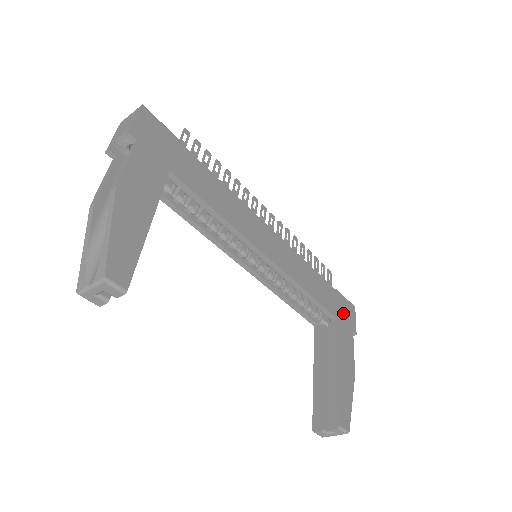
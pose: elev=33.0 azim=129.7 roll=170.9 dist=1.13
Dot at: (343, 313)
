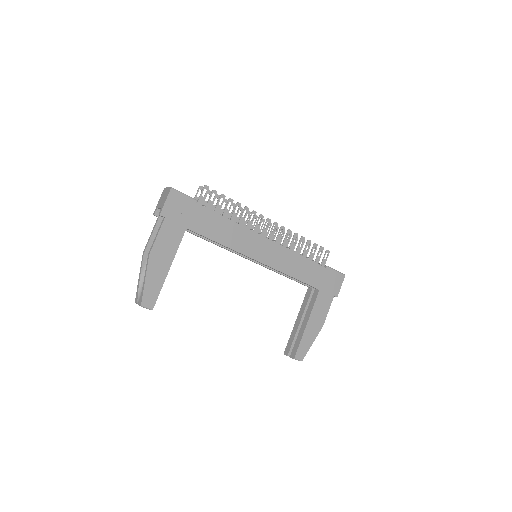
Dot at: (328, 284)
